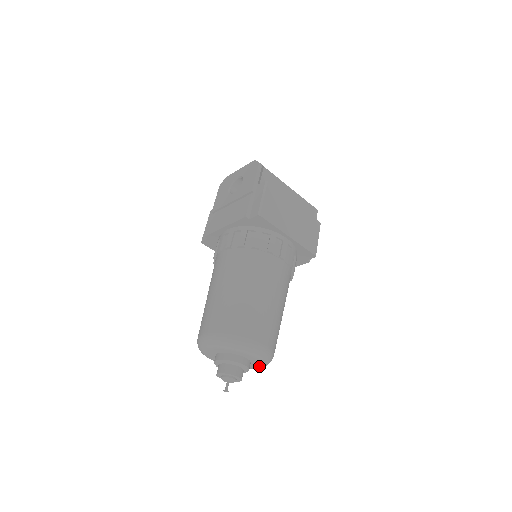
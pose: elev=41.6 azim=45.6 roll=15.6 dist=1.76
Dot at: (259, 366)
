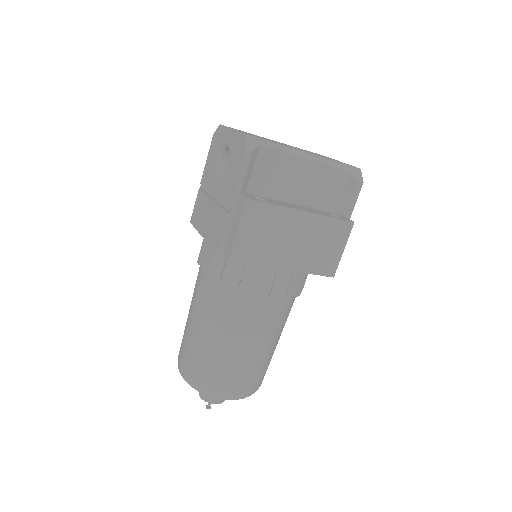
Dot at: occluded
